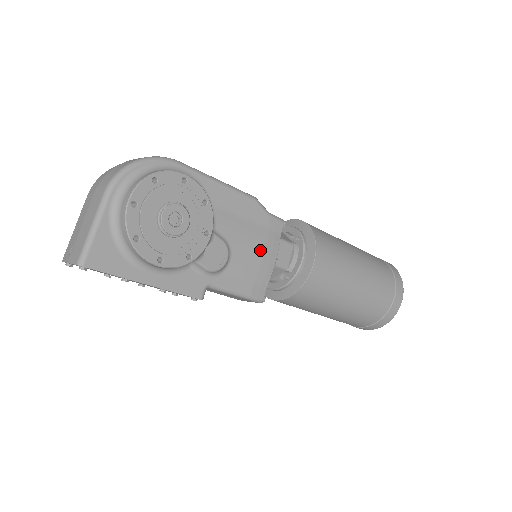
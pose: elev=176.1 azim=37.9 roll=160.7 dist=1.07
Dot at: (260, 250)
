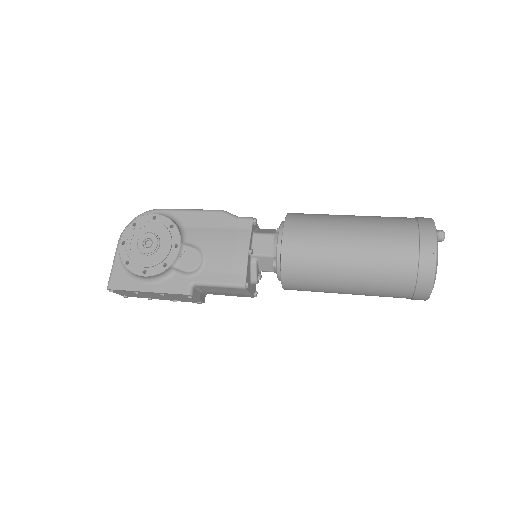
Dot at: (230, 246)
